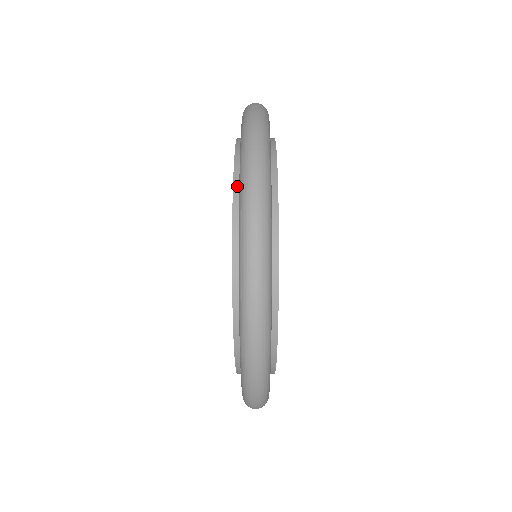
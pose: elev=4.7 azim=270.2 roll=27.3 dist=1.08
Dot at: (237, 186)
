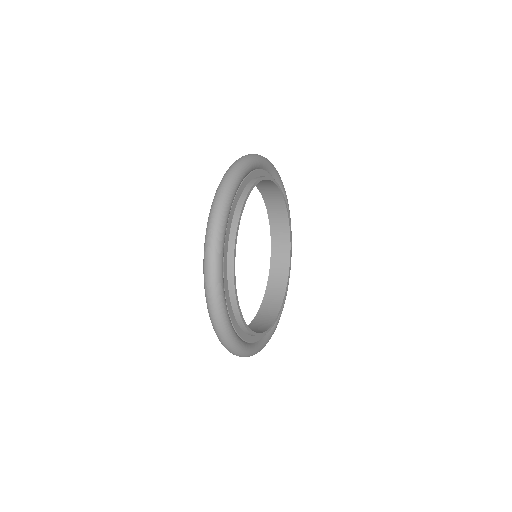
Dot at: occluded
